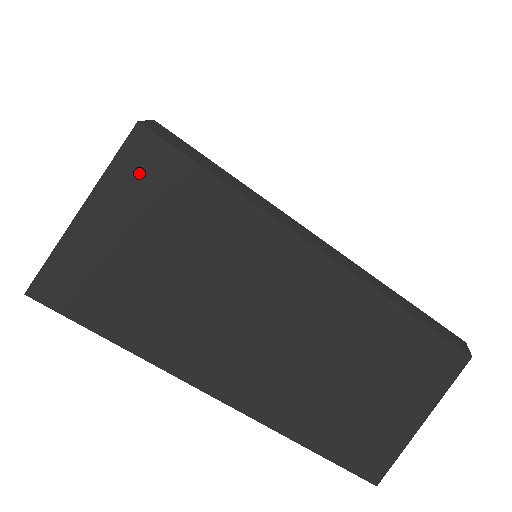
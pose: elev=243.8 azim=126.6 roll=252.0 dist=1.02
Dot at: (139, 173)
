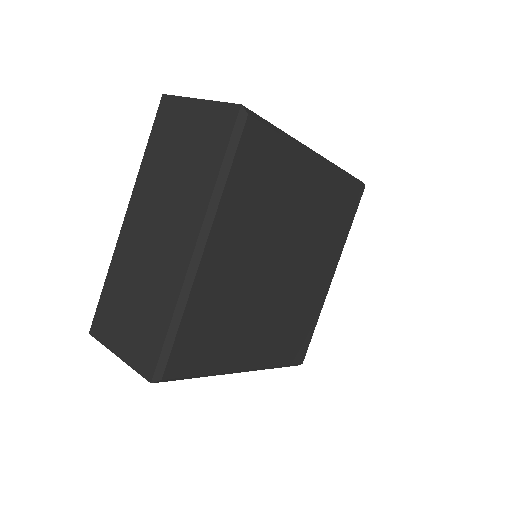
Dot at: occluded
